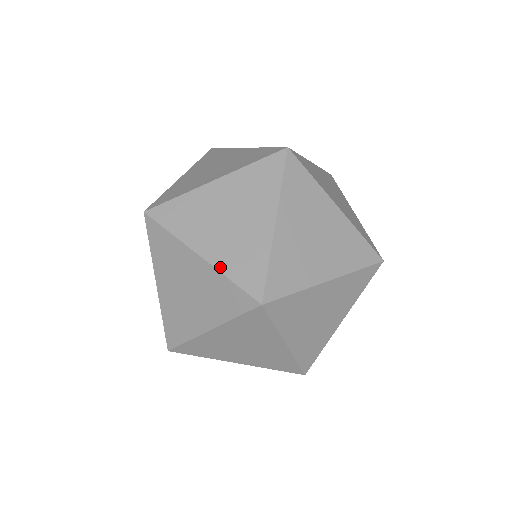
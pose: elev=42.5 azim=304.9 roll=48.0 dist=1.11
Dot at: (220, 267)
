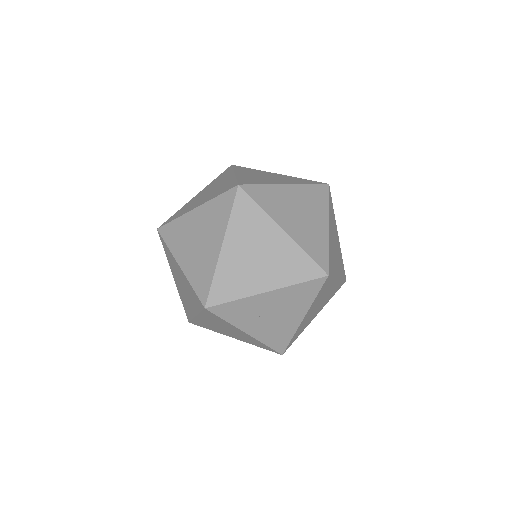
Dot at: (260, 340)
